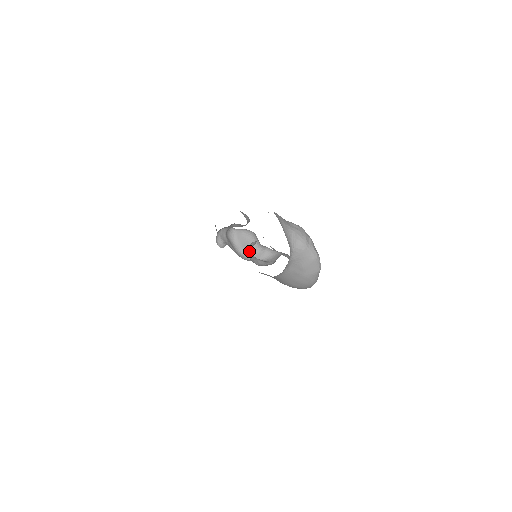
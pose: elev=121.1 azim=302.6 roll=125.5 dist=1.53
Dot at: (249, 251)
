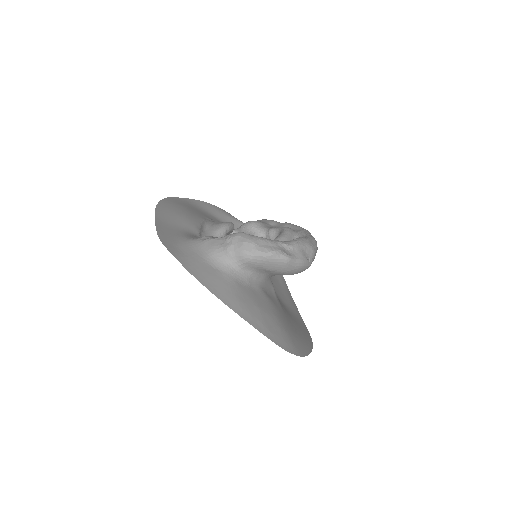
Dot at: occluded
